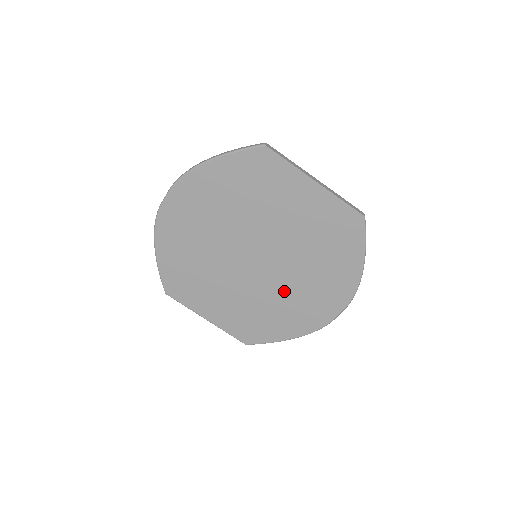
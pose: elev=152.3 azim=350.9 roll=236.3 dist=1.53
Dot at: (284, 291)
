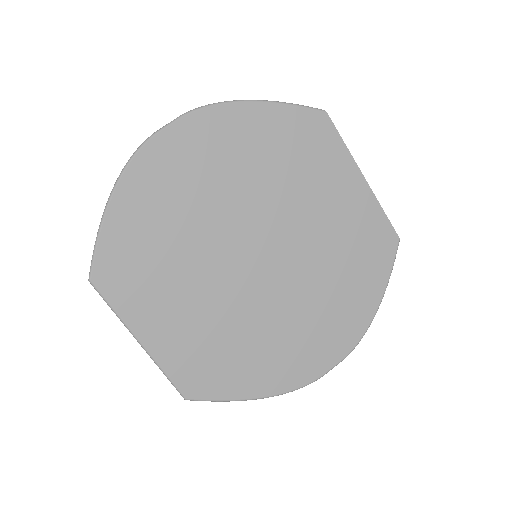
Dot at: (276, 318)
